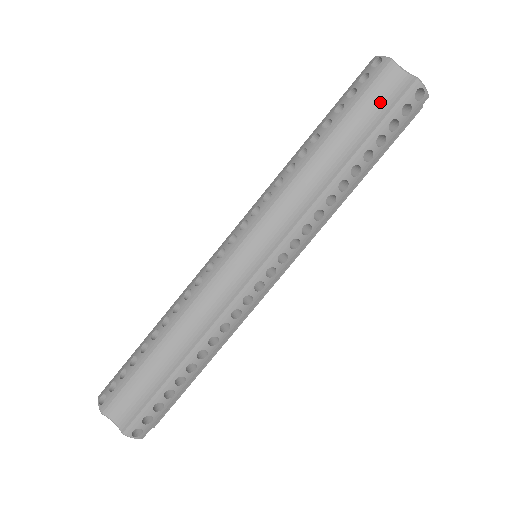
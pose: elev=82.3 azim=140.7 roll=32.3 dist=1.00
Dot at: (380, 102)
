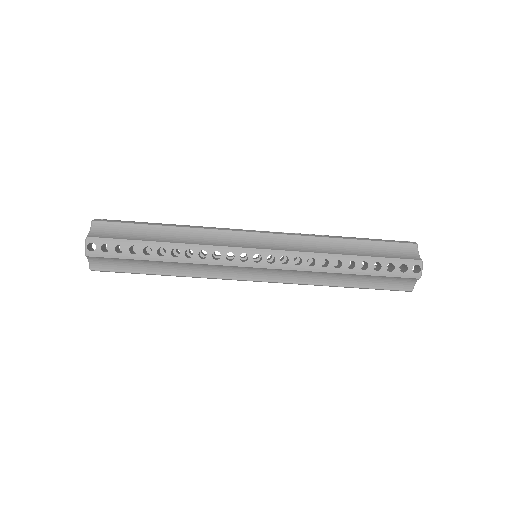
Dot at: (390, 282)
